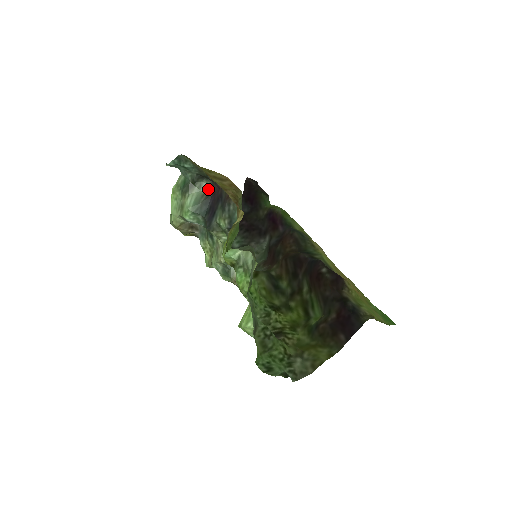
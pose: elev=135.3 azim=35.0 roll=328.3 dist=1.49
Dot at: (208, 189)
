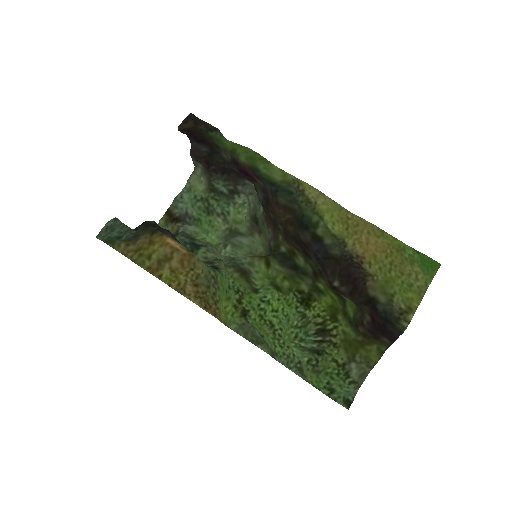
Dot at: occluded
